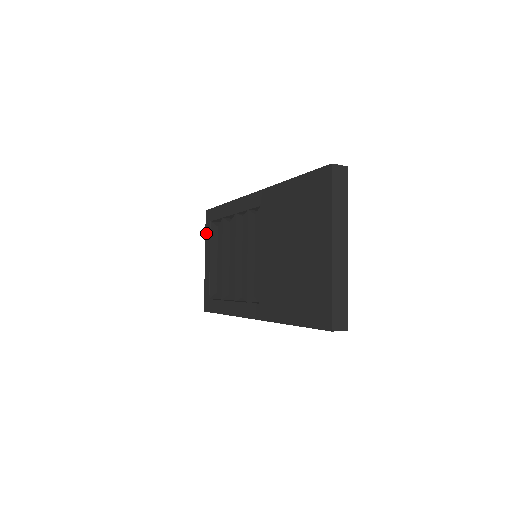
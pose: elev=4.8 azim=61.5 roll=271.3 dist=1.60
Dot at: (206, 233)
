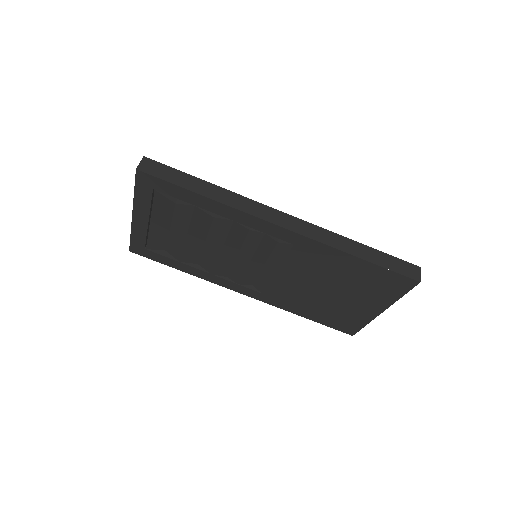
Dot at: (138, 194)
